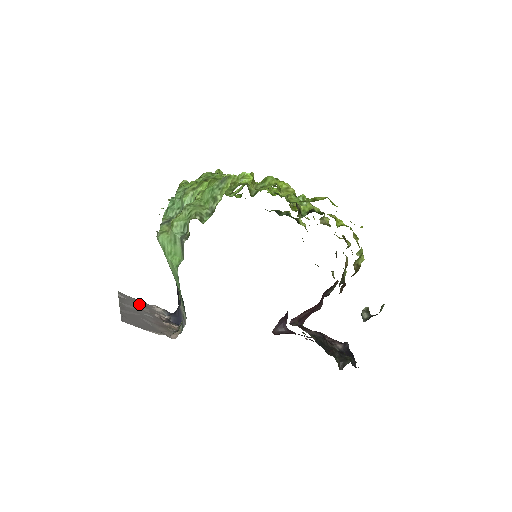
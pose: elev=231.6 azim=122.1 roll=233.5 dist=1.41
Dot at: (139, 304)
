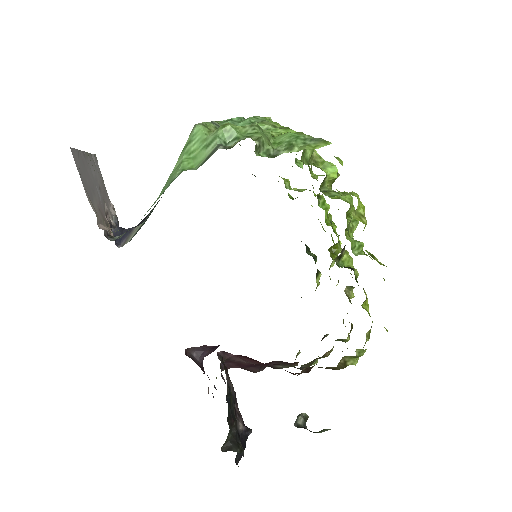
Dot at: occluded
